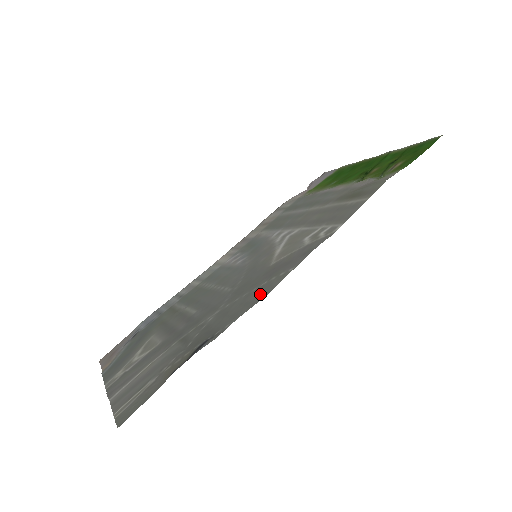
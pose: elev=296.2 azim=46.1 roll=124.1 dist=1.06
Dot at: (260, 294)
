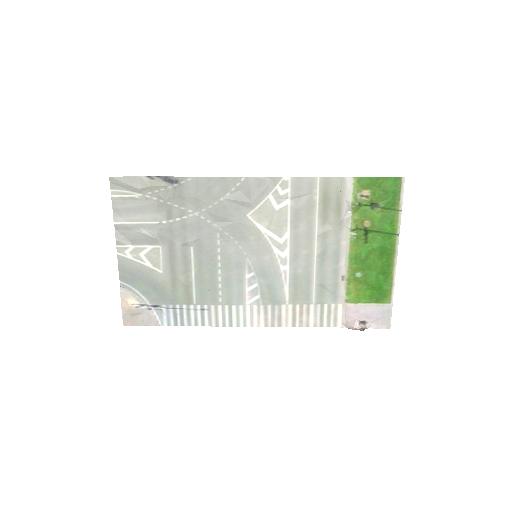
Dot at: (218, 185)
